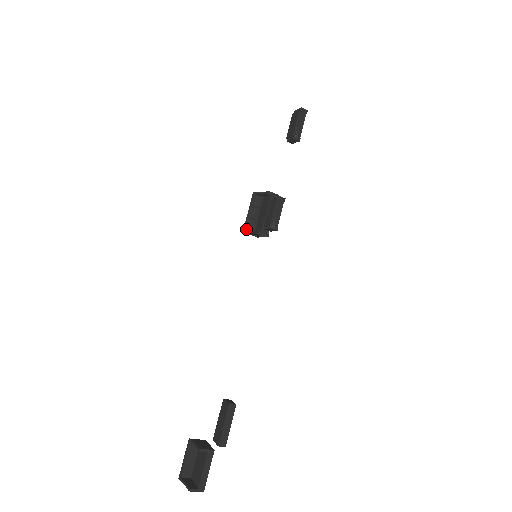
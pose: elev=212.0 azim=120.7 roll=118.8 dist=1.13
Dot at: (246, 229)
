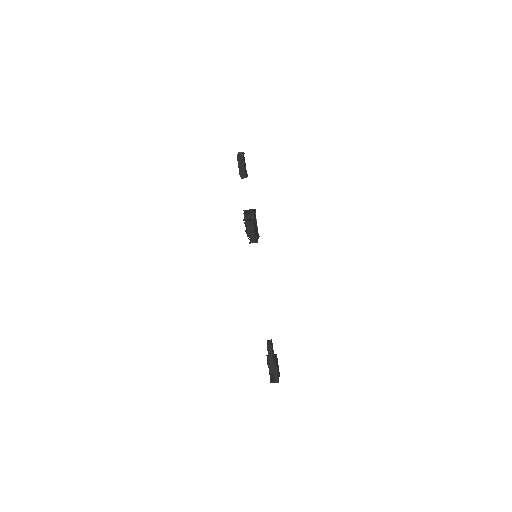
Dot at: occluded
